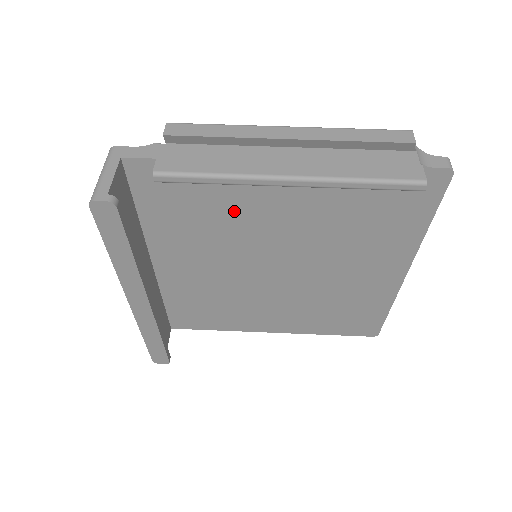
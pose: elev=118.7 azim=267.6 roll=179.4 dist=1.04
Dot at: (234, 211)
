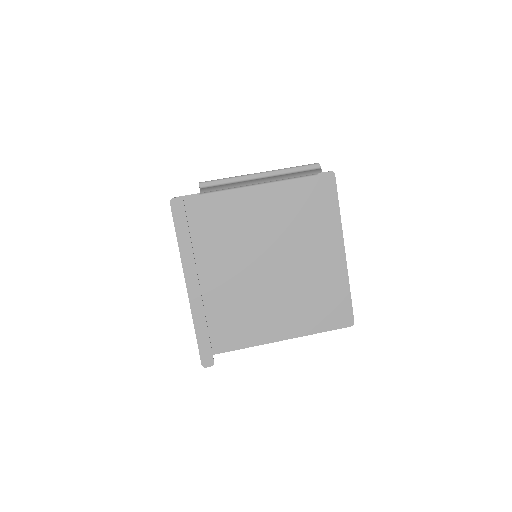
Dot at: (238, 222)
